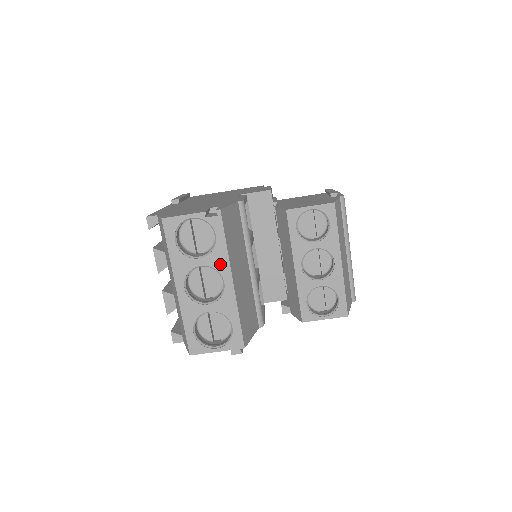
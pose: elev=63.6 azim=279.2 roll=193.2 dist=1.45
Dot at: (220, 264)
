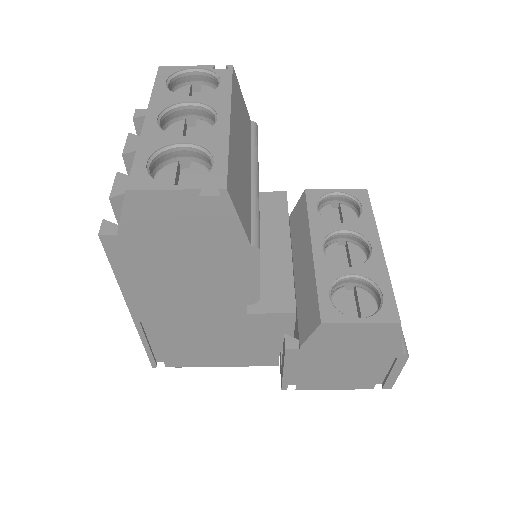
Dot at: (217, 102)
